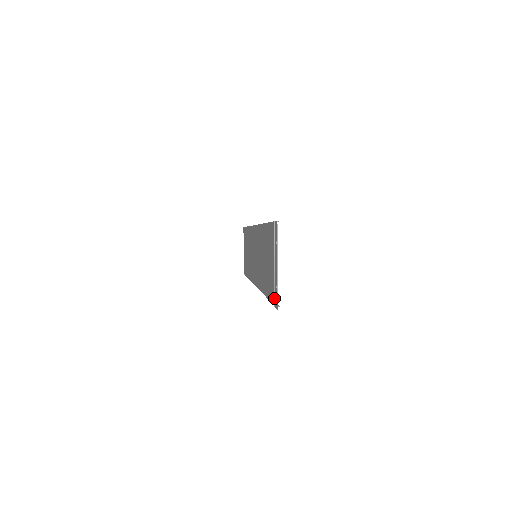
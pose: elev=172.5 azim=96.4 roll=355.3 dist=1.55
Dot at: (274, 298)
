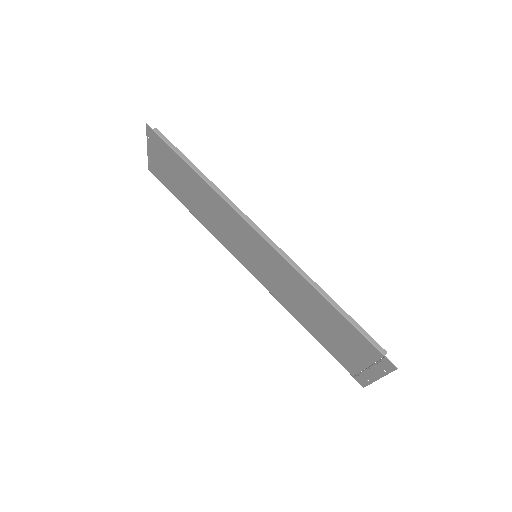
Dot at: (356, 377)
